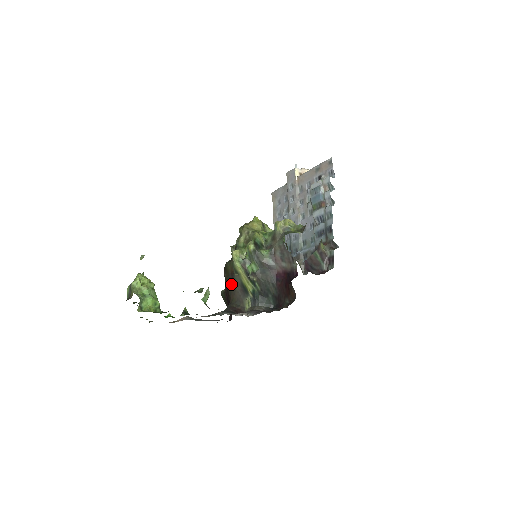
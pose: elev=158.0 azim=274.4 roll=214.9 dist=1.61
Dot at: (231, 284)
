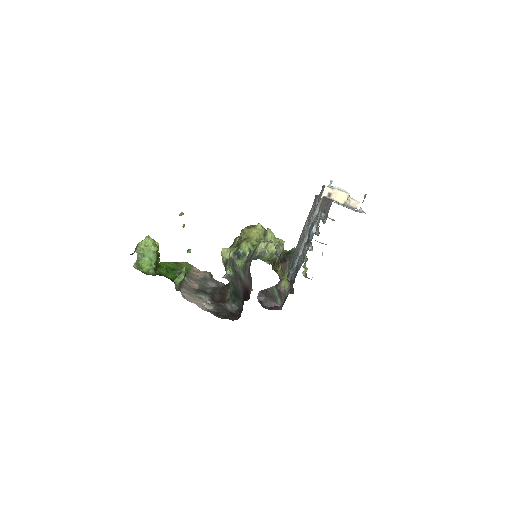
Dot at: occluded
